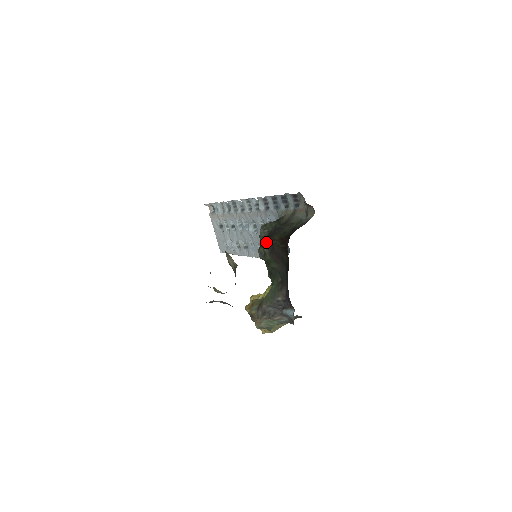
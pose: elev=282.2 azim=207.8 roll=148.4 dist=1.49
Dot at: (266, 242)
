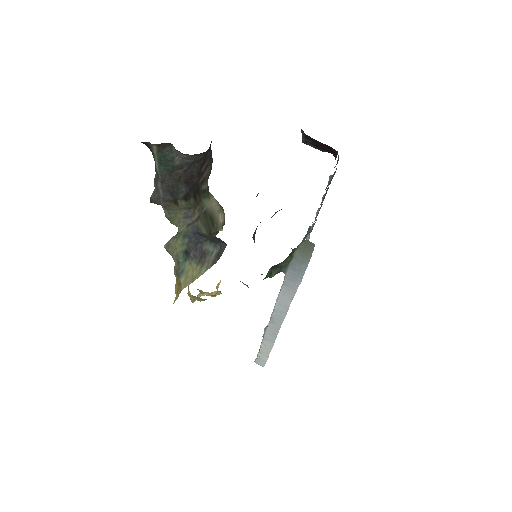
Dot at: occluded
